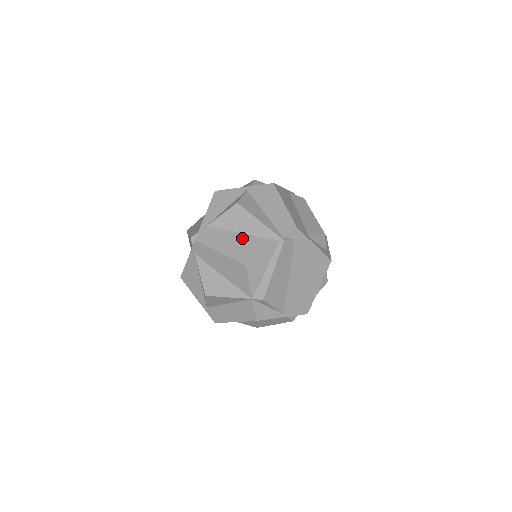
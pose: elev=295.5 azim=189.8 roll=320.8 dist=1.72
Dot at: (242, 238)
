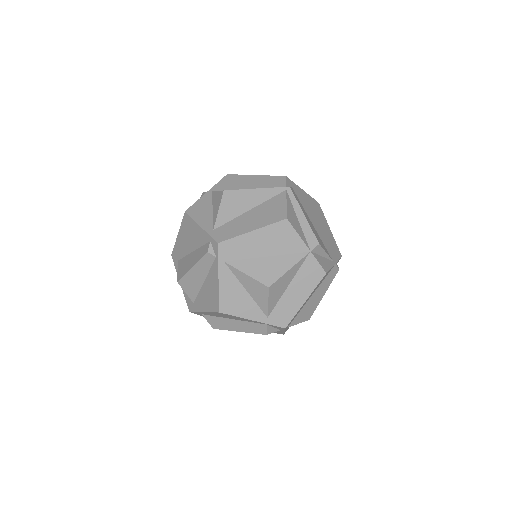
Dot at: (256, 211)
